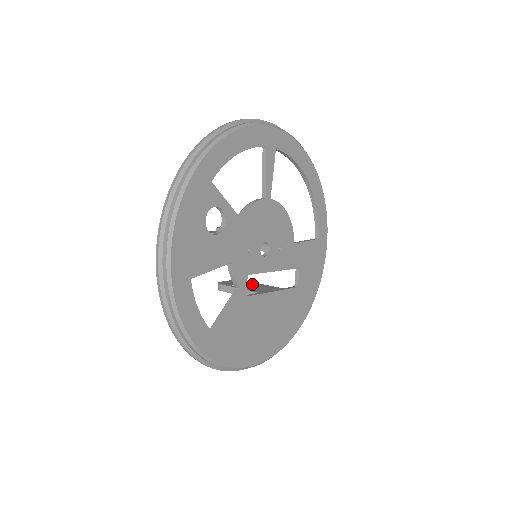
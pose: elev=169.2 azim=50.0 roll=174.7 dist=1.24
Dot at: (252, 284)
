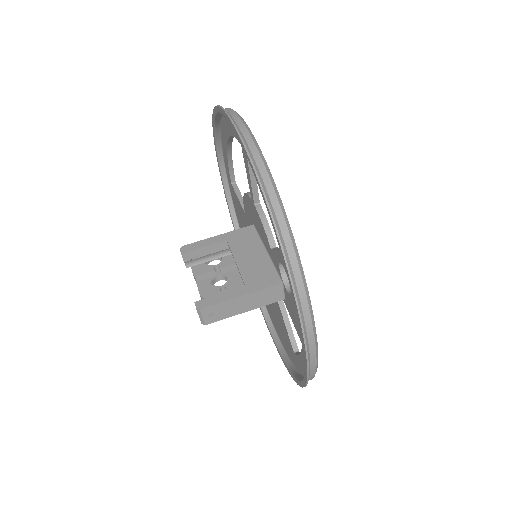
Dot at: (226, 272)
